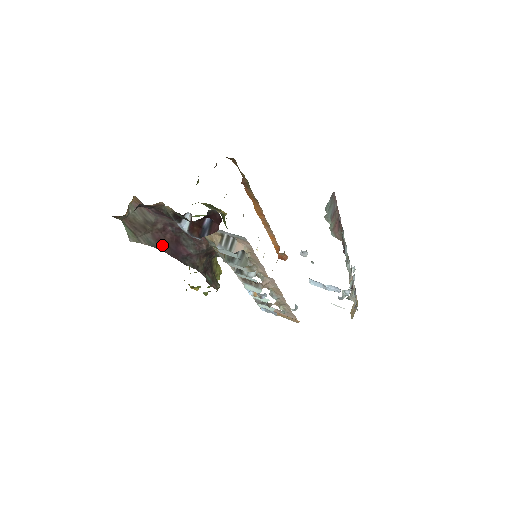
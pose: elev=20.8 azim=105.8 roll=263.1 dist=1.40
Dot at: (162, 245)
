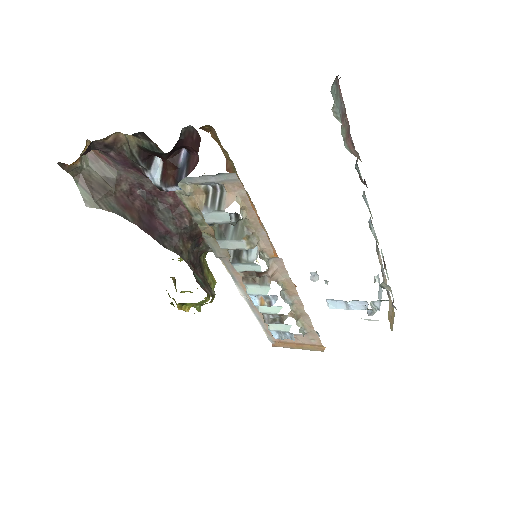
Dot at: (130, 214)
